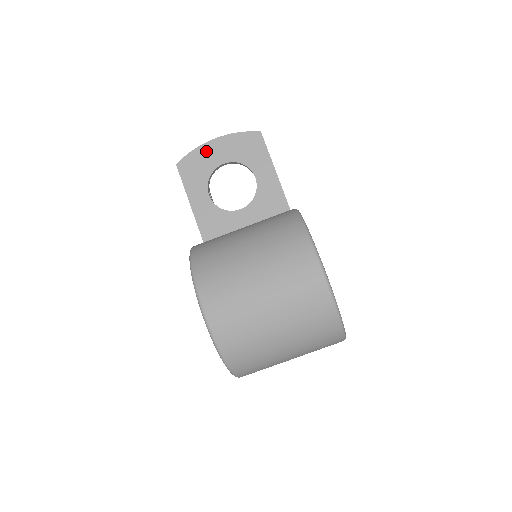
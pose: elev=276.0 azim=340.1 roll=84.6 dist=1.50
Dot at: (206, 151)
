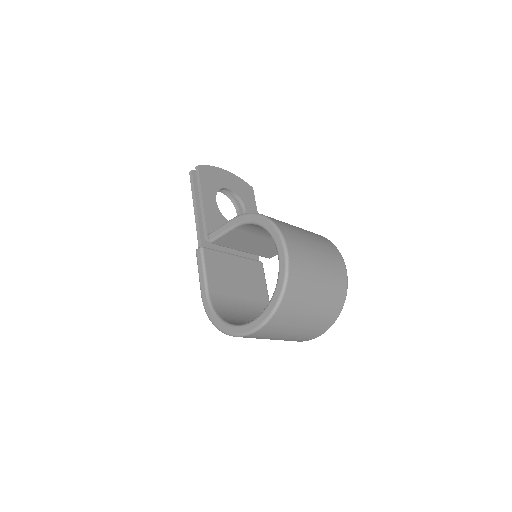
Dot at: (219, 173)
